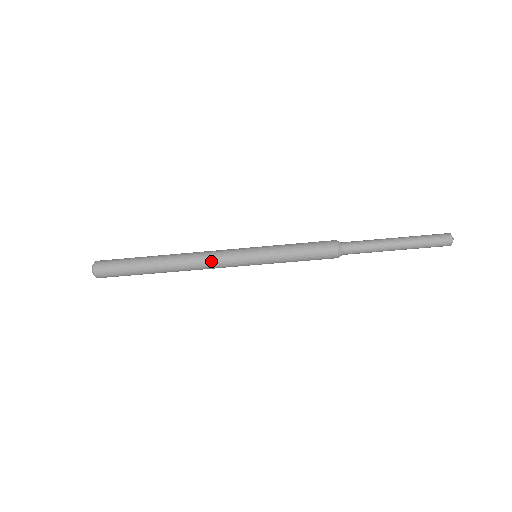
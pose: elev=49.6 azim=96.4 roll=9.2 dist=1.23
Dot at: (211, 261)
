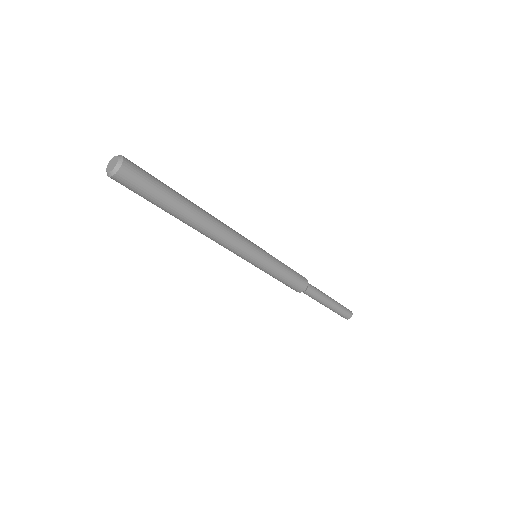
Dot at: (233, 236)
